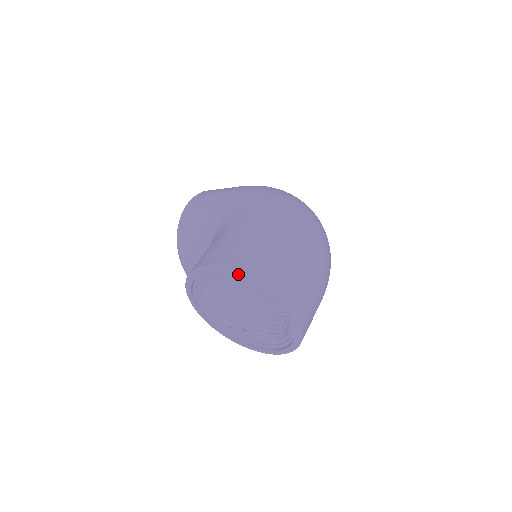
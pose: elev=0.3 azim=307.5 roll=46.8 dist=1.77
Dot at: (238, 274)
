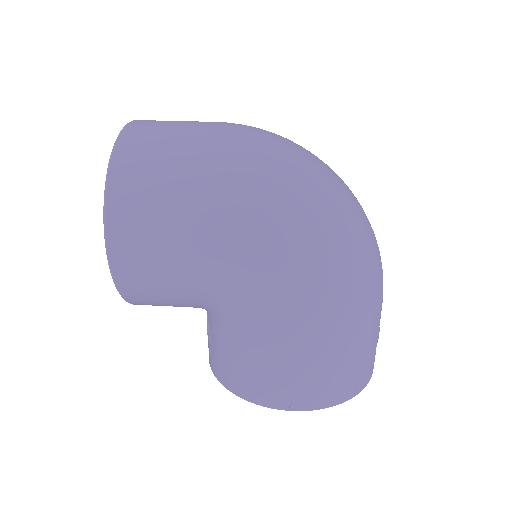
Dot at: occluded
